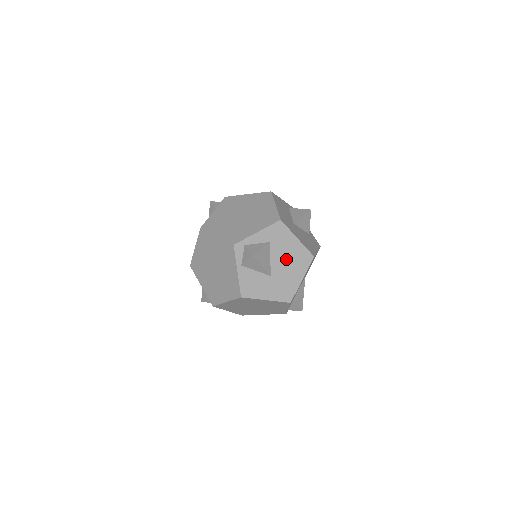
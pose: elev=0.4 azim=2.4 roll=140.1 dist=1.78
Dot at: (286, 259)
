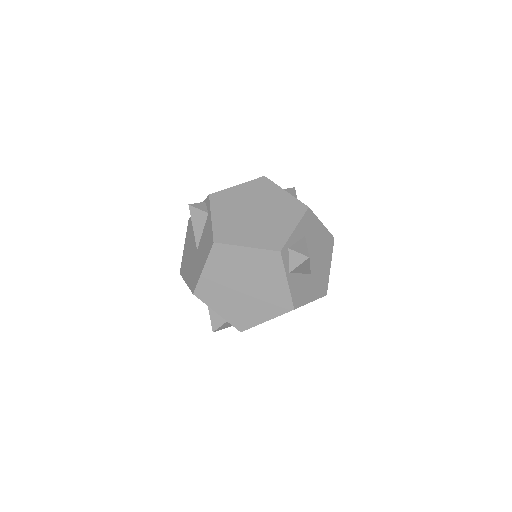
Dot at: (318, 250)
